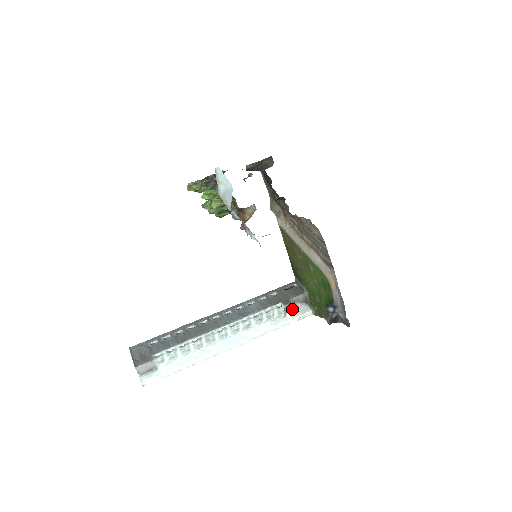
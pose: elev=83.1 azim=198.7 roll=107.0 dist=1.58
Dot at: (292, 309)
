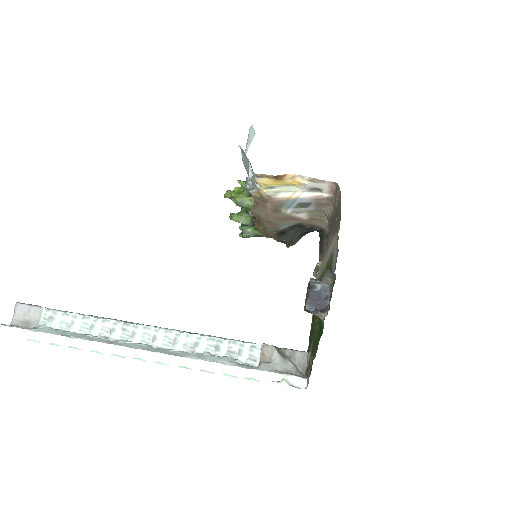
Dot at: (275, 362)
